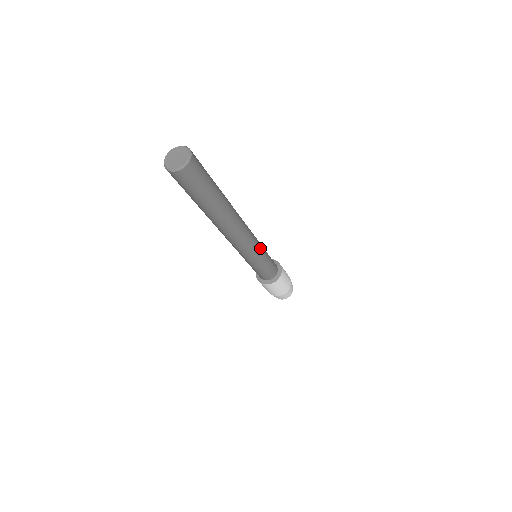
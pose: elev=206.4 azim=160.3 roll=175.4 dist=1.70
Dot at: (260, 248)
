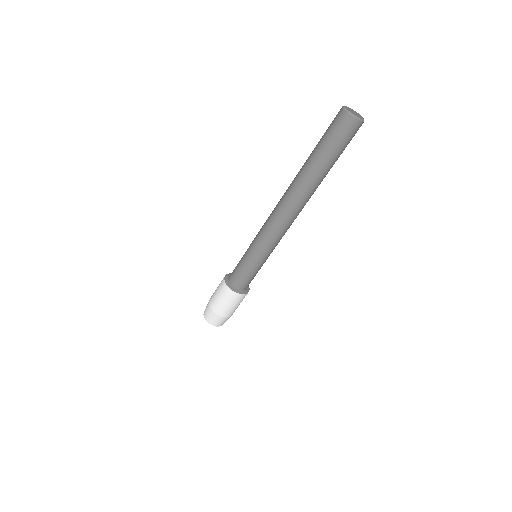
Dot at: occluded
